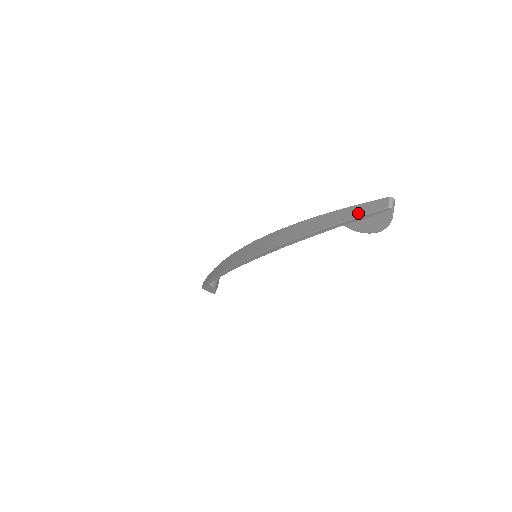
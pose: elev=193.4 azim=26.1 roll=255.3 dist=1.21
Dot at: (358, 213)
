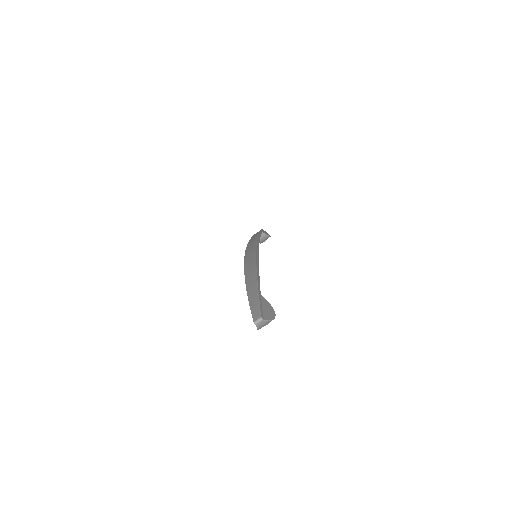
Dot at: (252, 306)
